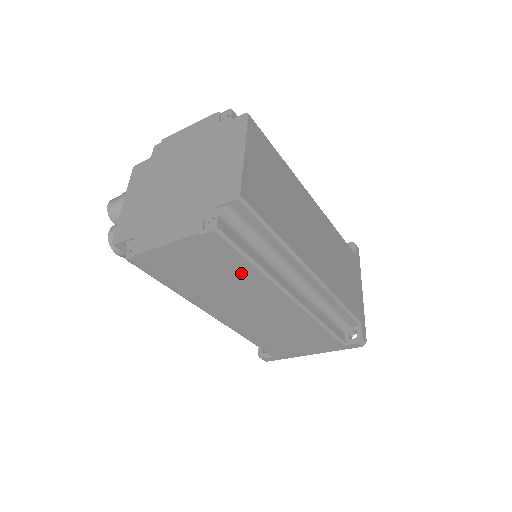
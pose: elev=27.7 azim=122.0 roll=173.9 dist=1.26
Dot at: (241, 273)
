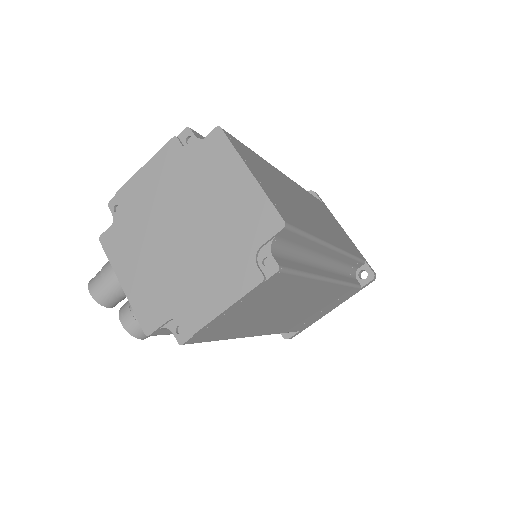
Dot at: (292, 289)
